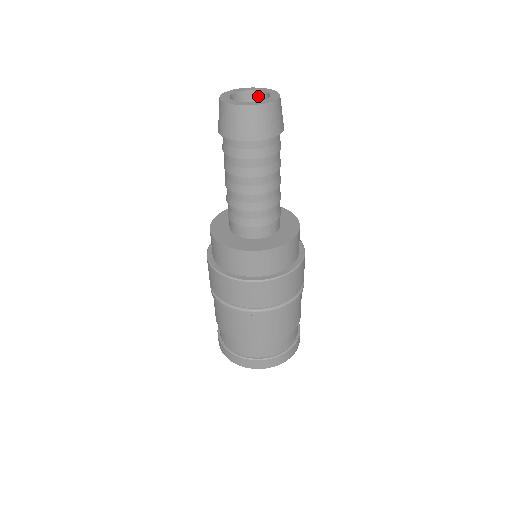
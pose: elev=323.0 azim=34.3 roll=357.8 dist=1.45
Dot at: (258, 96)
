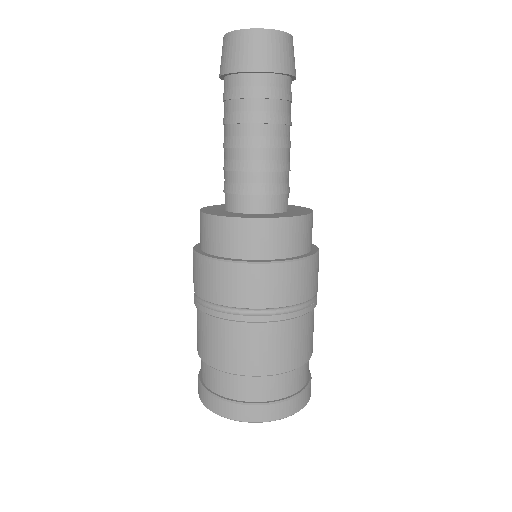
Dot at: occluded
